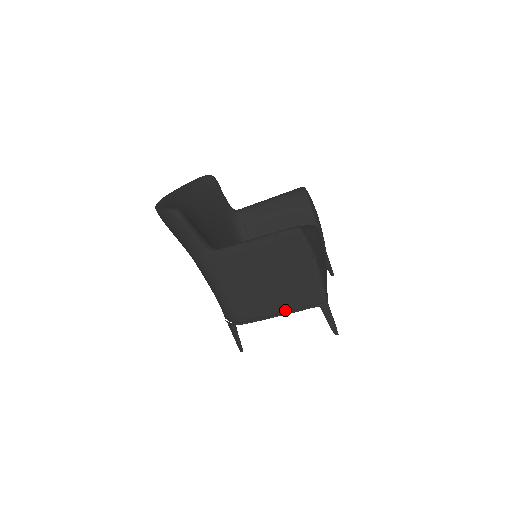
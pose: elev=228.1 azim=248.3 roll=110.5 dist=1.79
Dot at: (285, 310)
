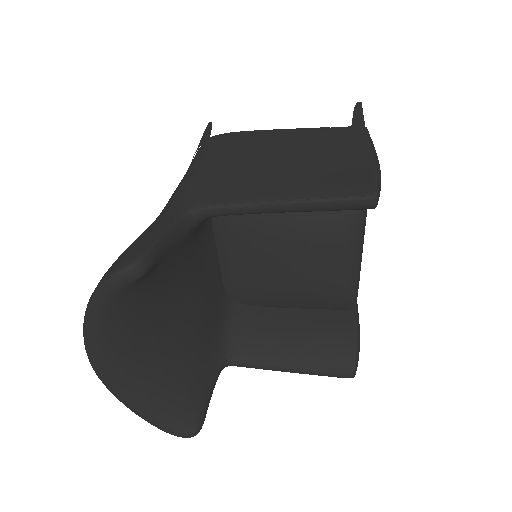
Dot at: occluded
